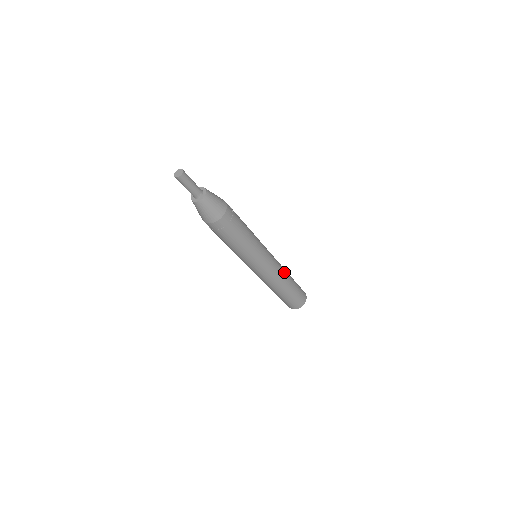
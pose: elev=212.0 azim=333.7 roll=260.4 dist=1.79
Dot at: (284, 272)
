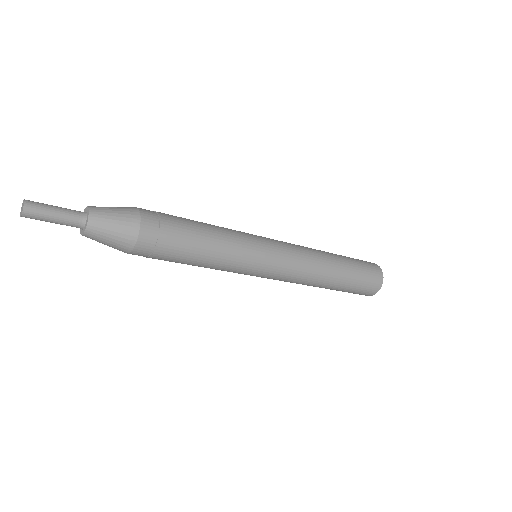
Dot at: (317, 270)
